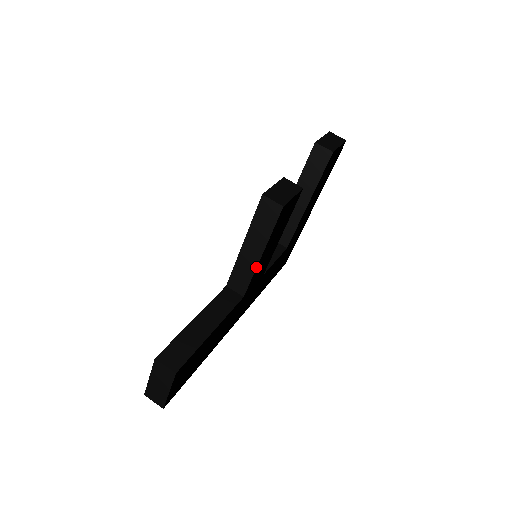
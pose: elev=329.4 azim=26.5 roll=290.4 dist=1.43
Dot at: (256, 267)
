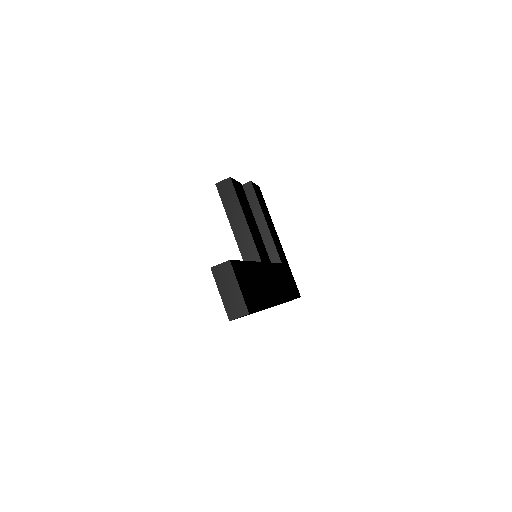
Dot at: (249, 231)
